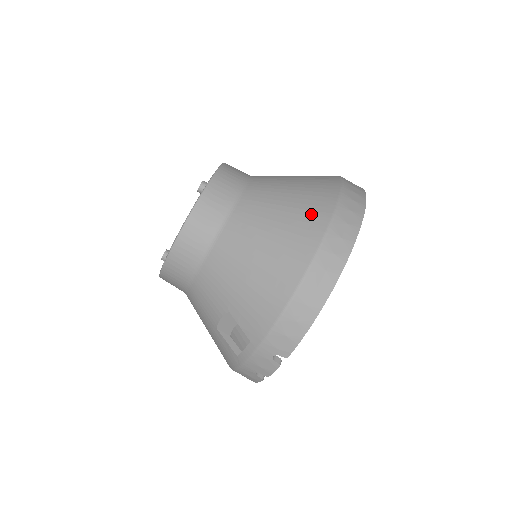
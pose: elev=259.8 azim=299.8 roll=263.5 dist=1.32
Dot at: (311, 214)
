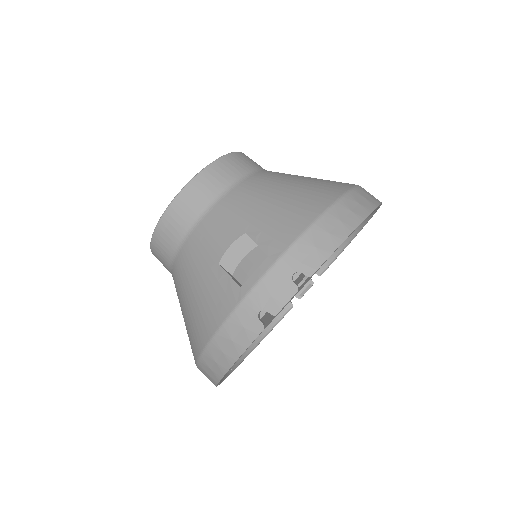
Dot at: occluded
